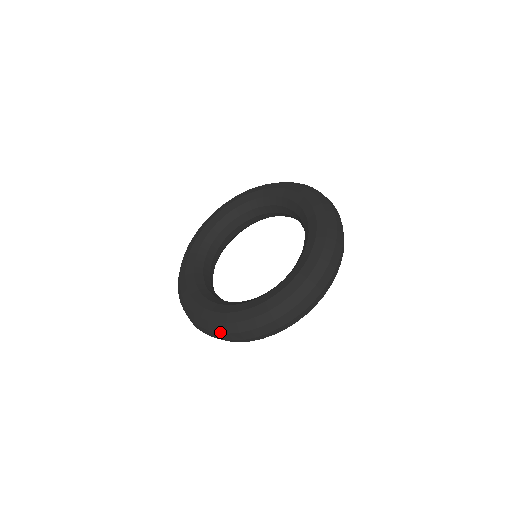
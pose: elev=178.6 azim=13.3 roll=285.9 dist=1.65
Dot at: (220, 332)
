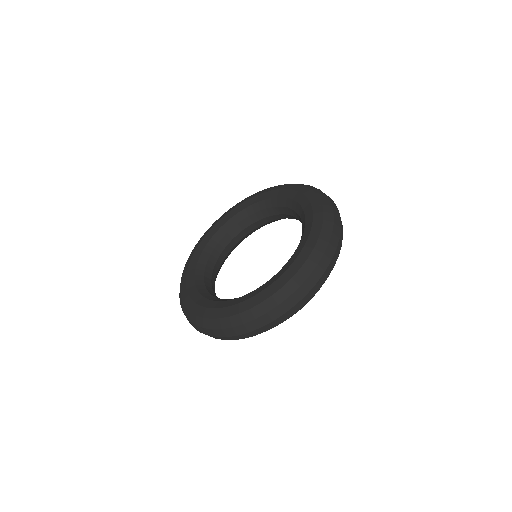
Dot at: (186, 317)
